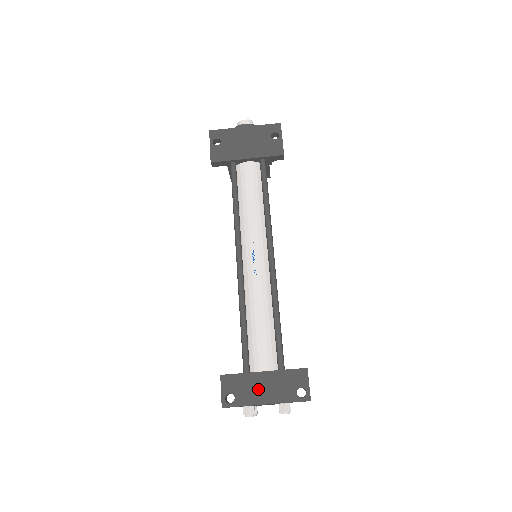
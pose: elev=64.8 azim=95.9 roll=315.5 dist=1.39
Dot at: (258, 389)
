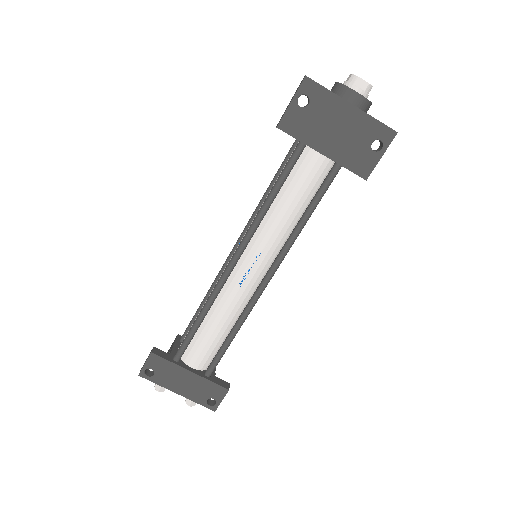
Dot at: (177, 380)
